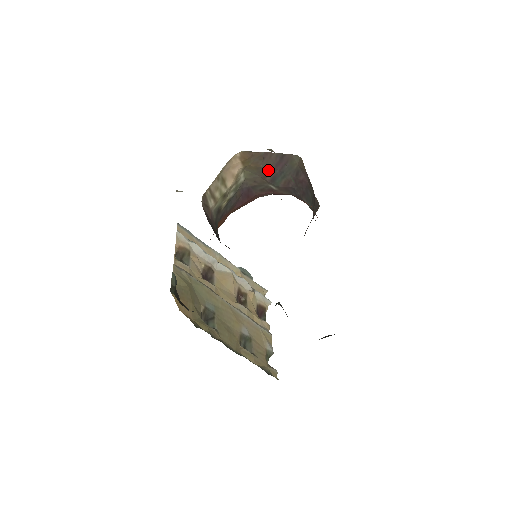
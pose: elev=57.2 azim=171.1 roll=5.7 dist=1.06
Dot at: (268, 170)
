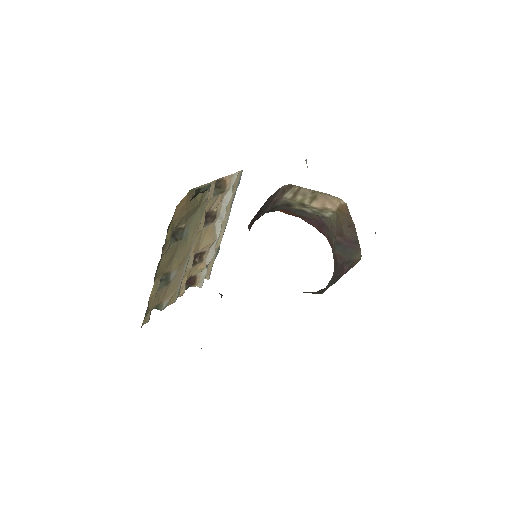
Dot at: (343, 235)
